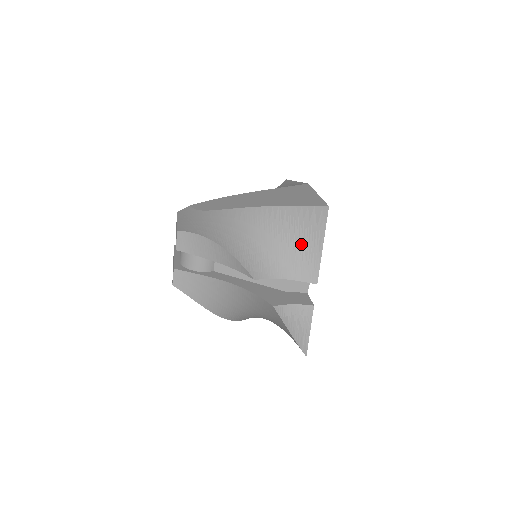
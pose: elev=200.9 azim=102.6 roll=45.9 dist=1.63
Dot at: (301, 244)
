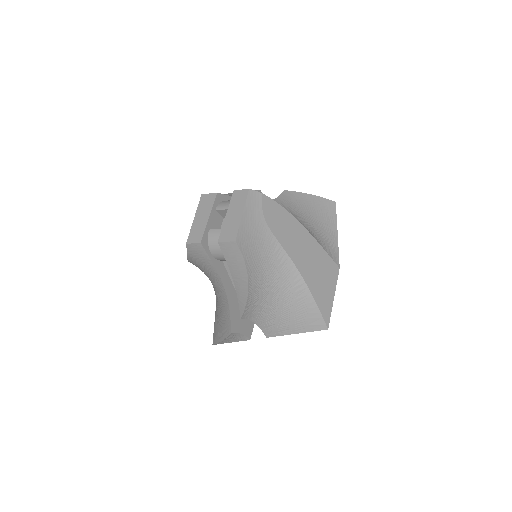
Dot at: (288, 319)
